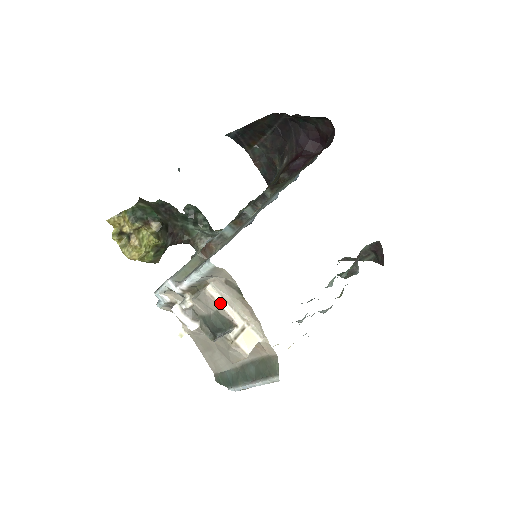
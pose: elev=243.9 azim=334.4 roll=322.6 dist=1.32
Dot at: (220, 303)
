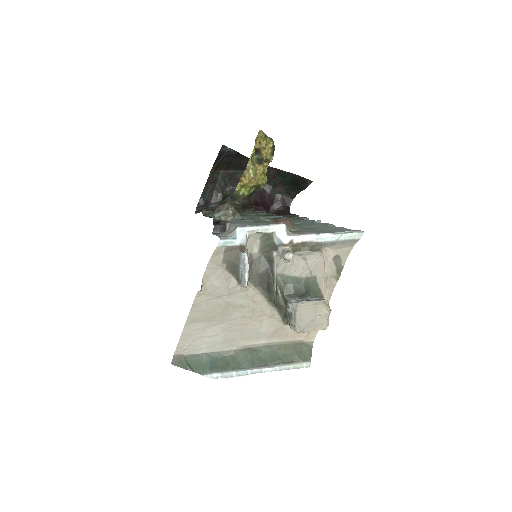
Dot at: (324, 271)
